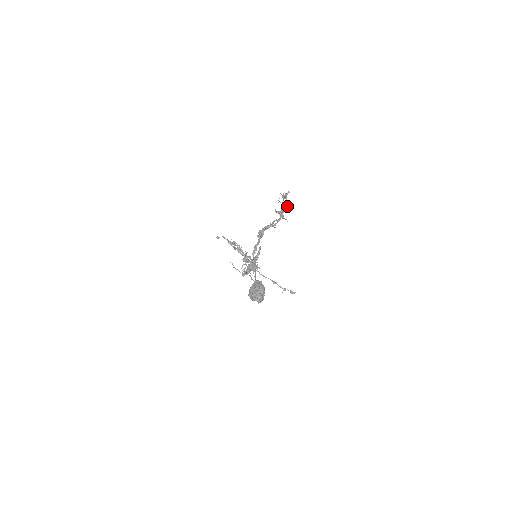
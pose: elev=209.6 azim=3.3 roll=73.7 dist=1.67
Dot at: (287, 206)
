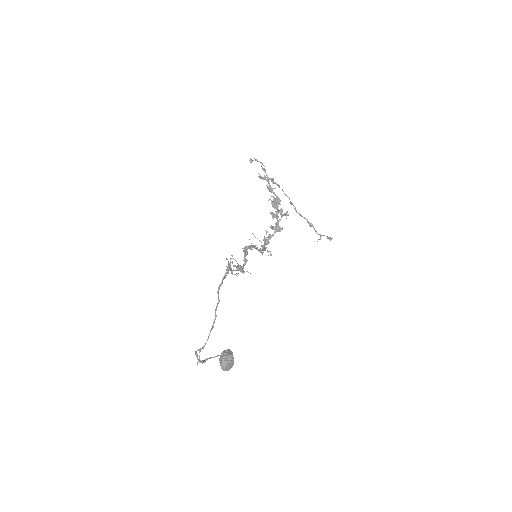
Dot at: occluded
